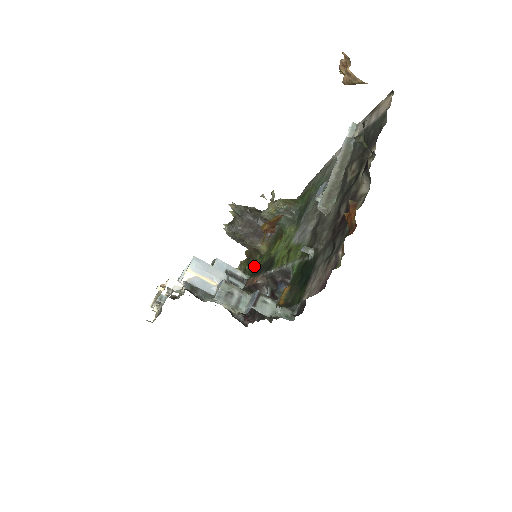
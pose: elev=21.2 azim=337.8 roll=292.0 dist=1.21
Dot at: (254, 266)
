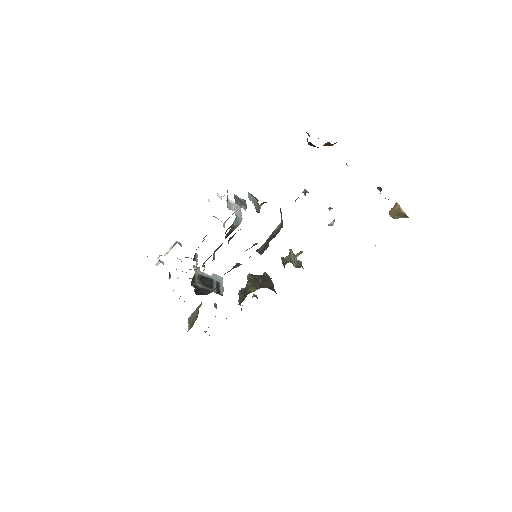
Dot at: occluded
